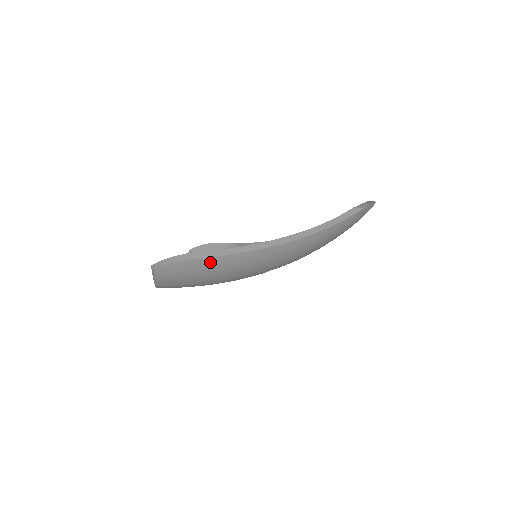
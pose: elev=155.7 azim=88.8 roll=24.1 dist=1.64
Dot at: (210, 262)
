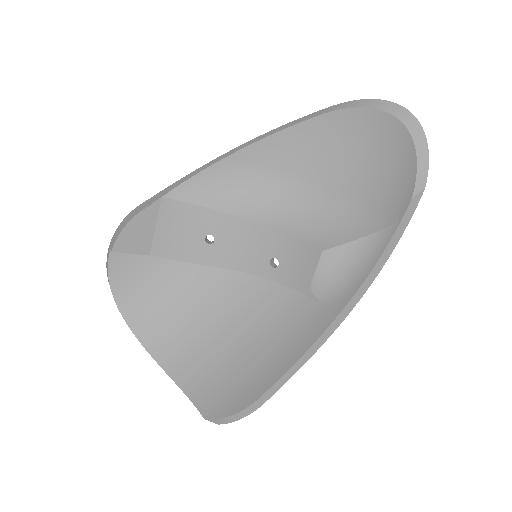
Dot at: occluded
